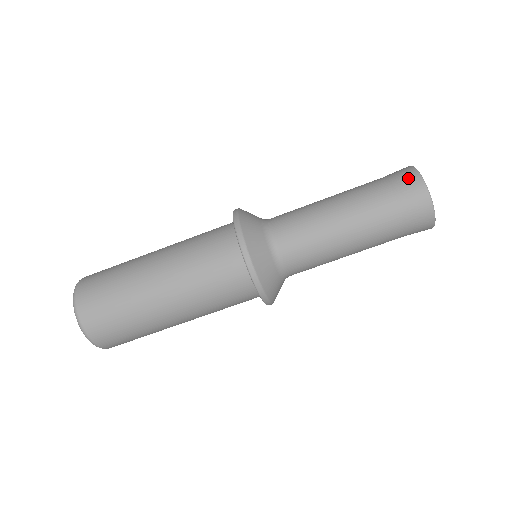
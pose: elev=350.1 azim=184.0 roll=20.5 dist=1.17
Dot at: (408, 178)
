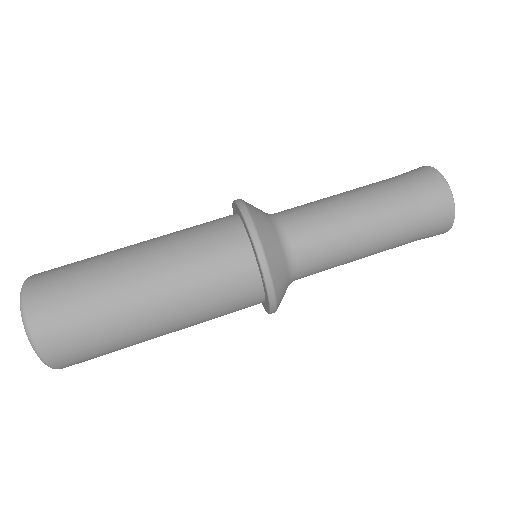
Dot at: (421, 171)
